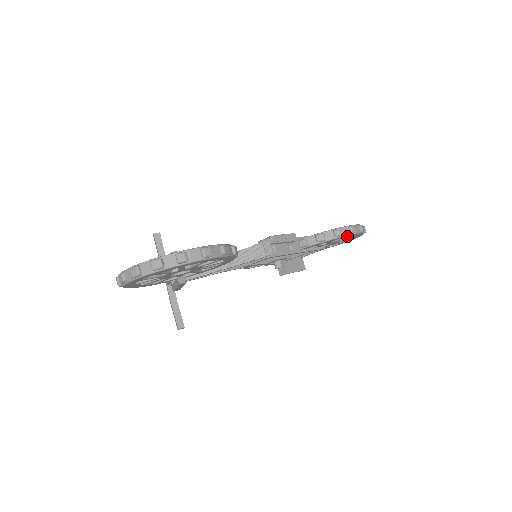
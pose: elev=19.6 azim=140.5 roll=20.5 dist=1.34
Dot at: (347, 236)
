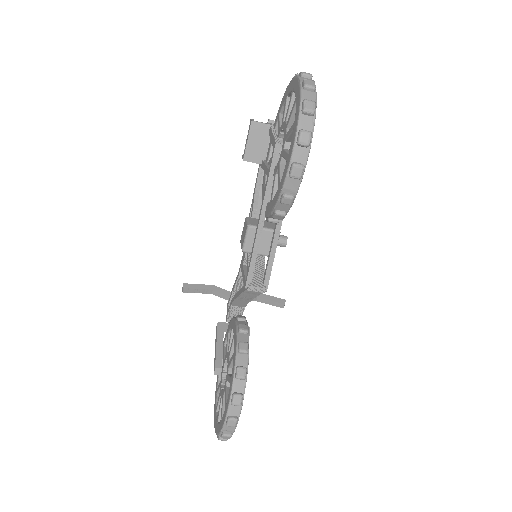
Dot at: occluded
